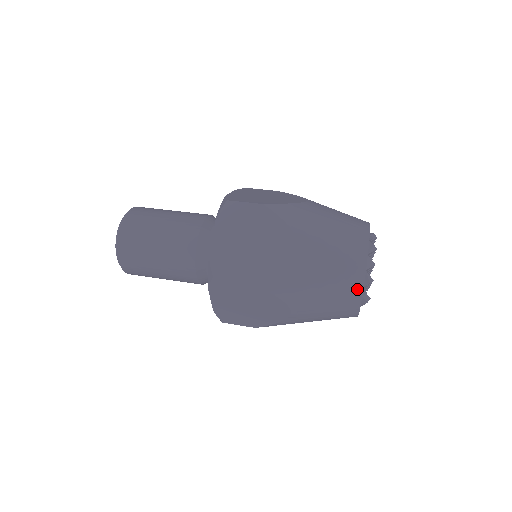
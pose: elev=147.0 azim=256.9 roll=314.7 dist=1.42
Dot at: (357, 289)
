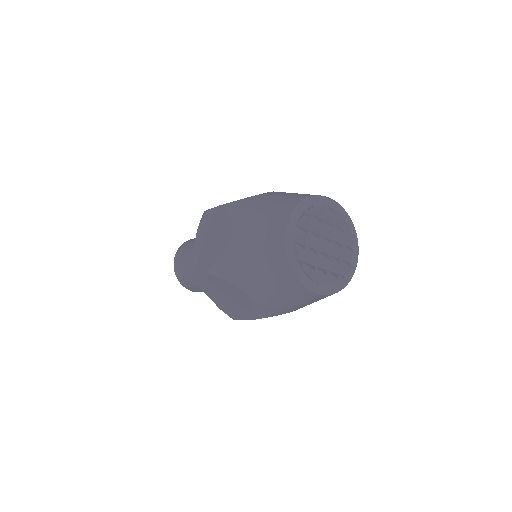
Dot at: (283, 261)
